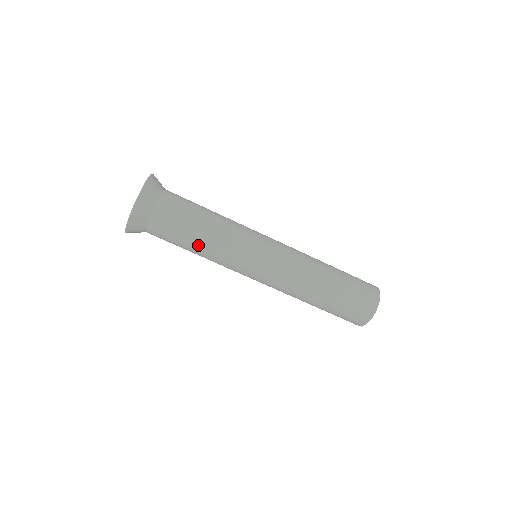
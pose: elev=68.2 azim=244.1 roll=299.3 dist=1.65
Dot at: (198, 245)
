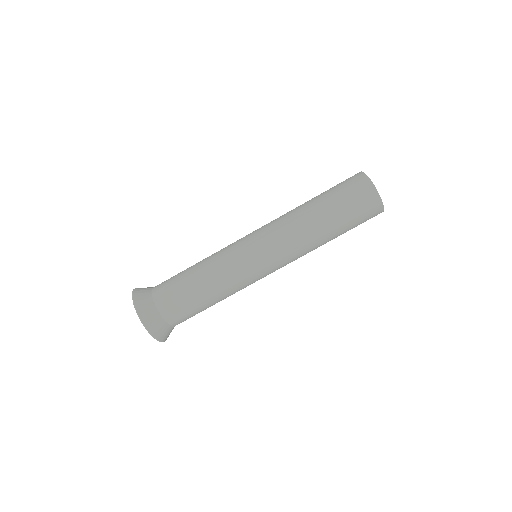
Dot at: (210, 298)
